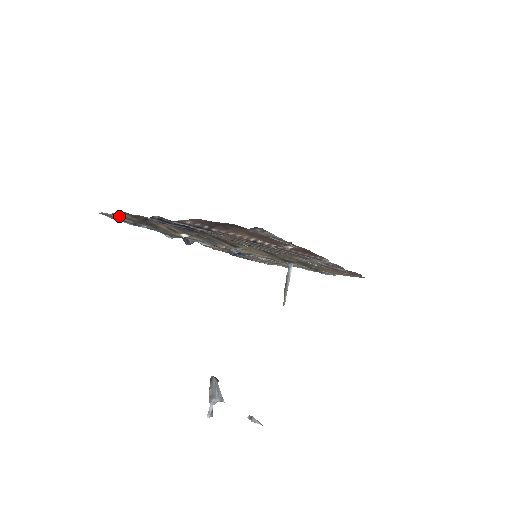
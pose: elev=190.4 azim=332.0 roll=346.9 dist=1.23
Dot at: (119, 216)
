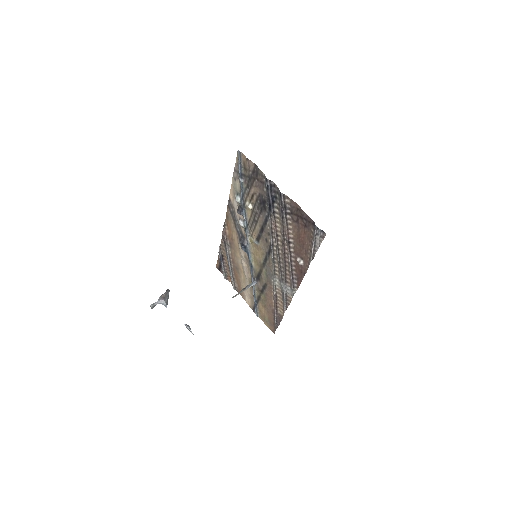
Dot at: (247, 163)
